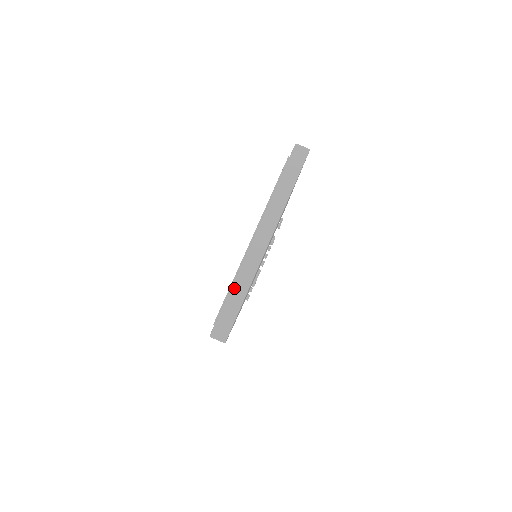
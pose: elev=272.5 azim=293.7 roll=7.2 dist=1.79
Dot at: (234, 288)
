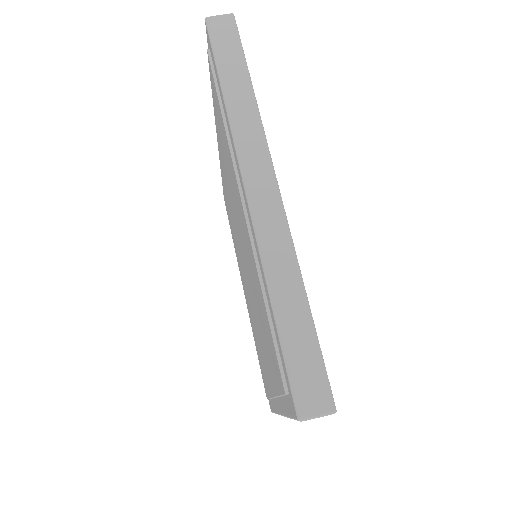
Dot at: (276, 298)
